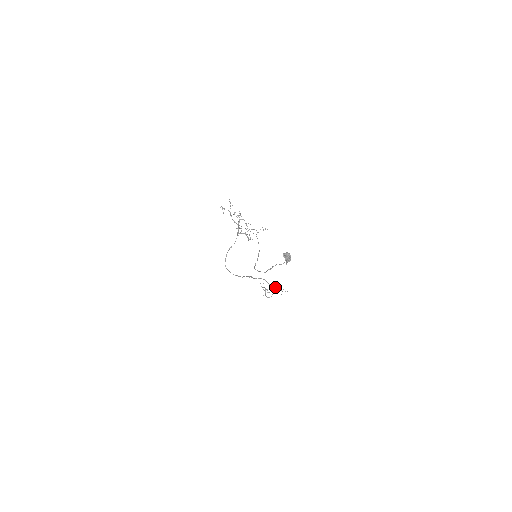
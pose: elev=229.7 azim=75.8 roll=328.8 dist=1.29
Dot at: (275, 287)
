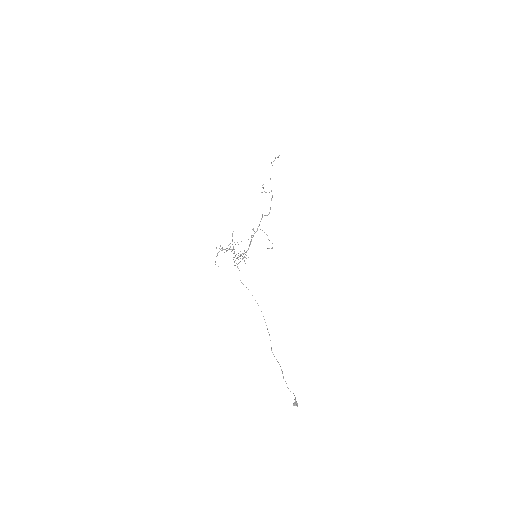
Dot at: occluded
